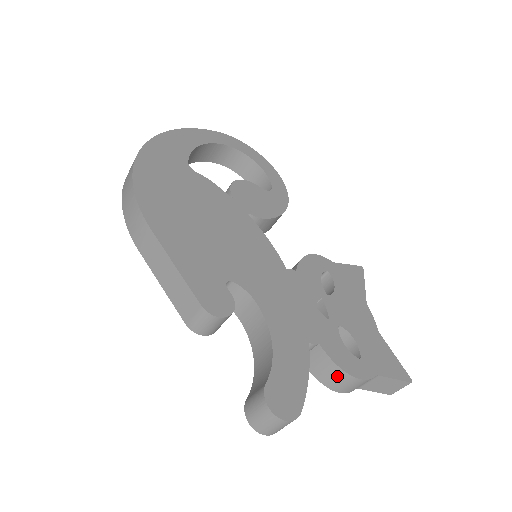
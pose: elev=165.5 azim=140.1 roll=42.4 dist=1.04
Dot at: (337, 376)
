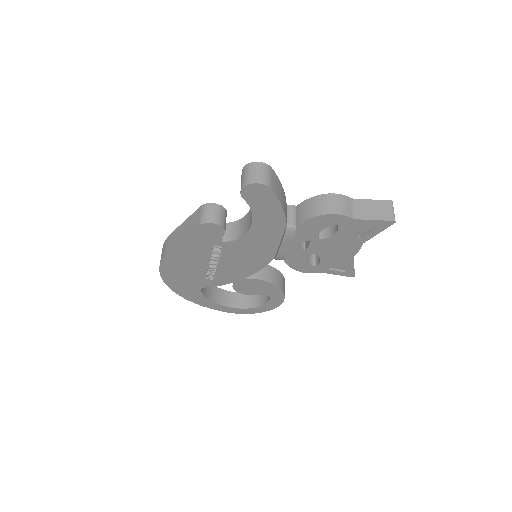
Dot at: (318, 202)
